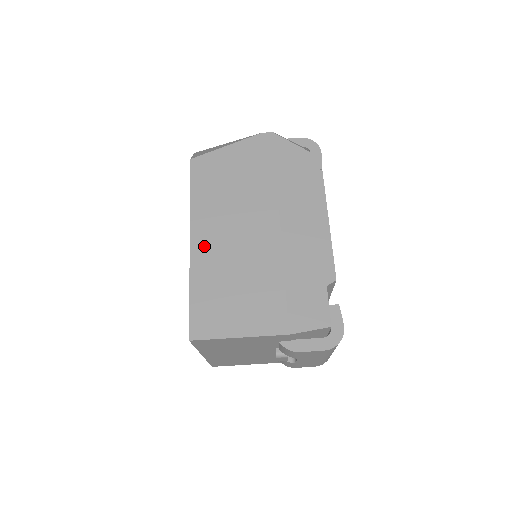
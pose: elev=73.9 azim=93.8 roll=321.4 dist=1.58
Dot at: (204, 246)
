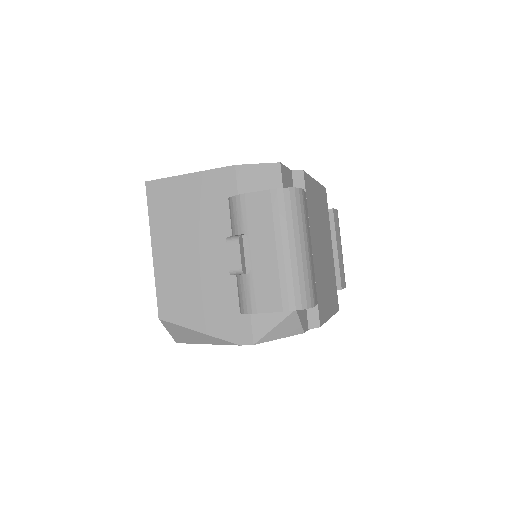
Dot at: occluded
